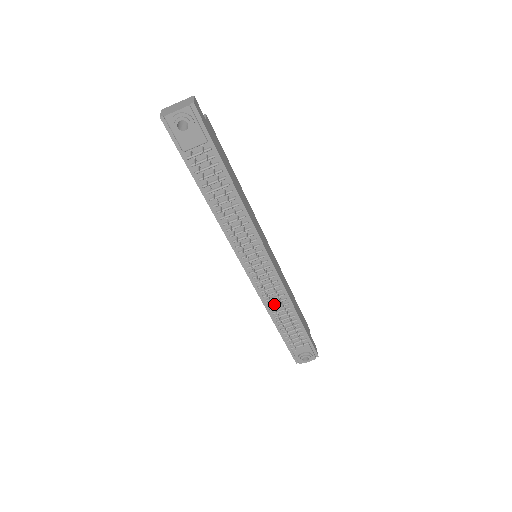
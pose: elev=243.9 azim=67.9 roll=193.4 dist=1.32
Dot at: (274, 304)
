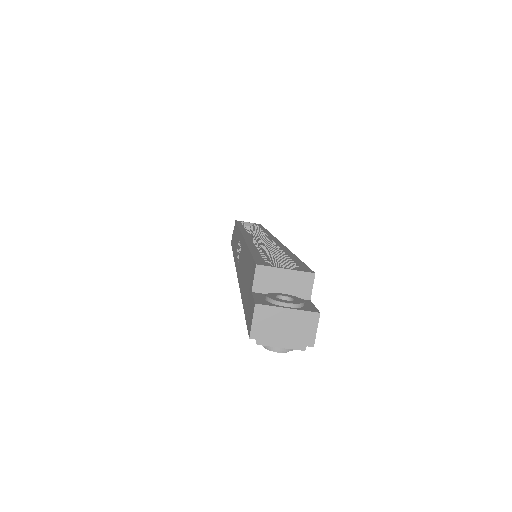
Dot at: occluded
